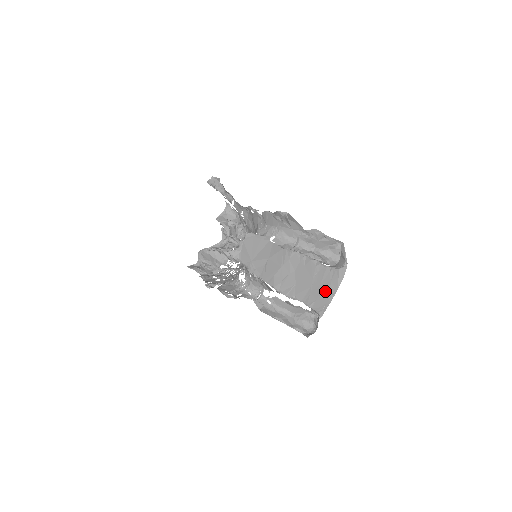
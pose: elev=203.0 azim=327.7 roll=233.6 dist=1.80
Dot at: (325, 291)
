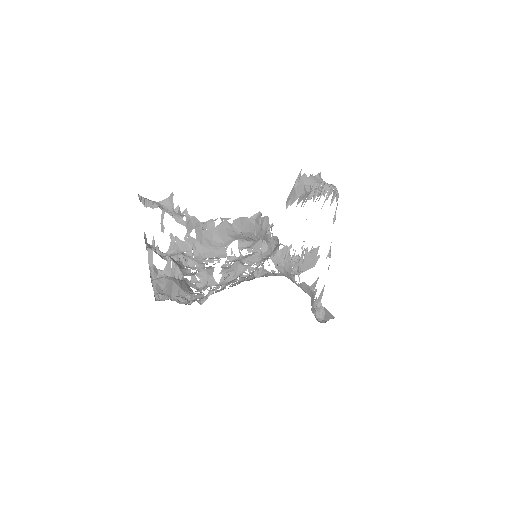
Dot at: occluded
